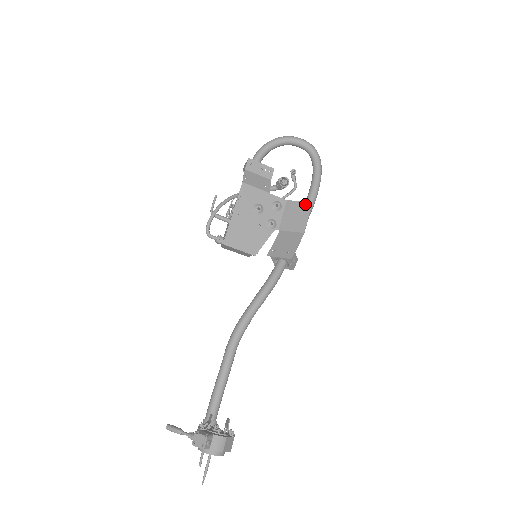
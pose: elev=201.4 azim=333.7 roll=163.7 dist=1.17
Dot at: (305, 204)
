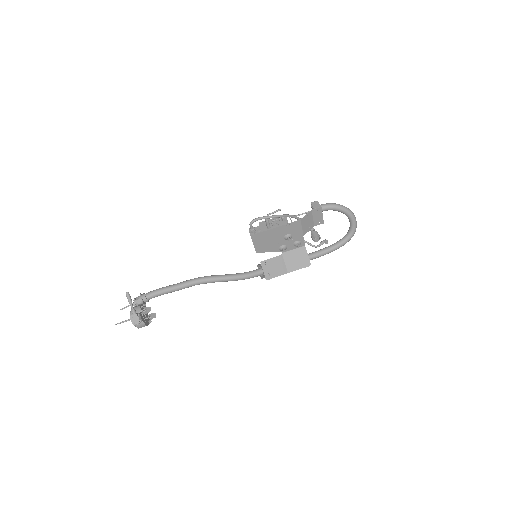
Dot at: (308, 261)
